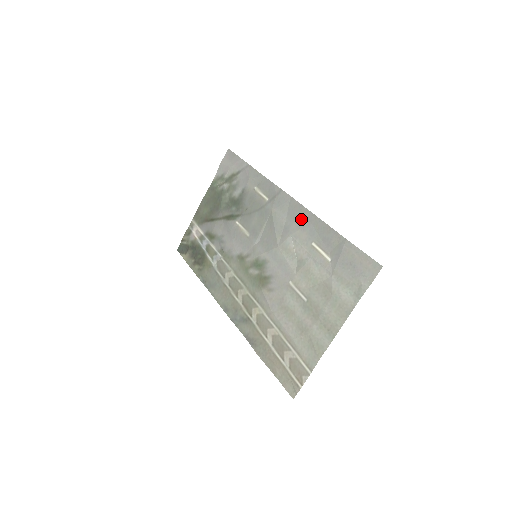
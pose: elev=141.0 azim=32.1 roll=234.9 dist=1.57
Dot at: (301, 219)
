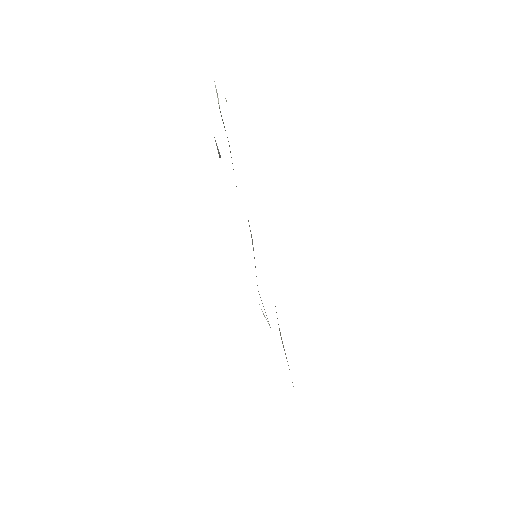
Dot at: occluded
